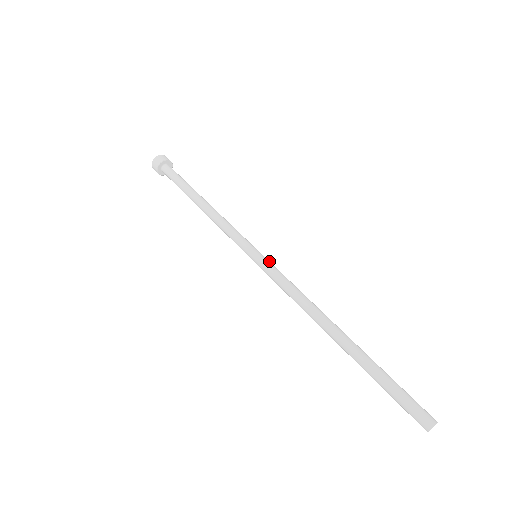
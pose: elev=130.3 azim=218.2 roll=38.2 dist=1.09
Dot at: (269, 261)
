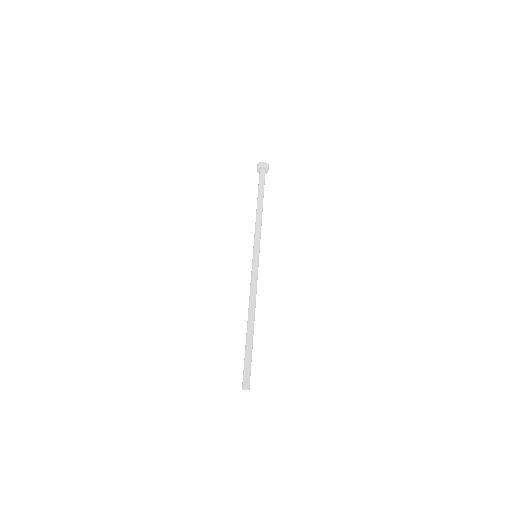
Dot at: (256, 263)
